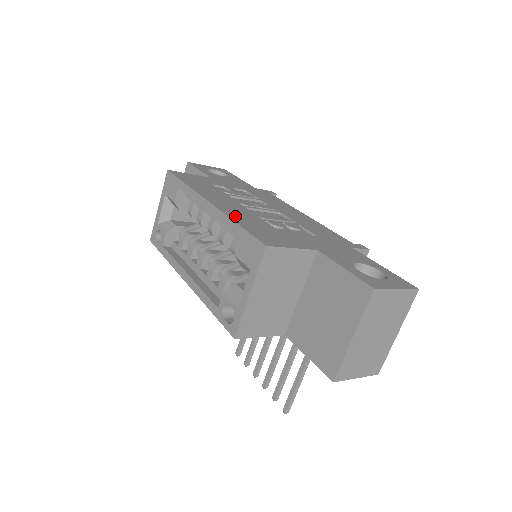
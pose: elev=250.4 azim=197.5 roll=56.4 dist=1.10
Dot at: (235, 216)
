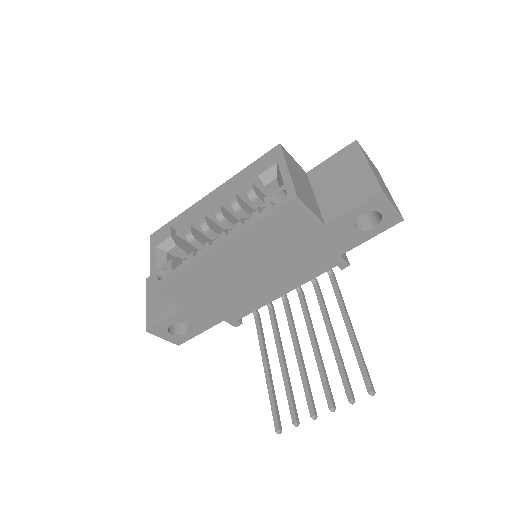
Dot at: occluded
